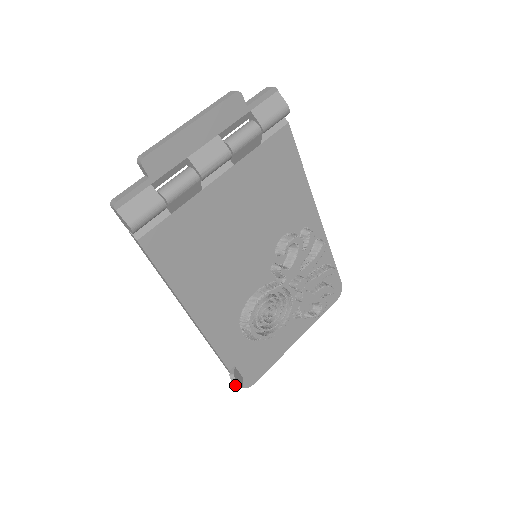
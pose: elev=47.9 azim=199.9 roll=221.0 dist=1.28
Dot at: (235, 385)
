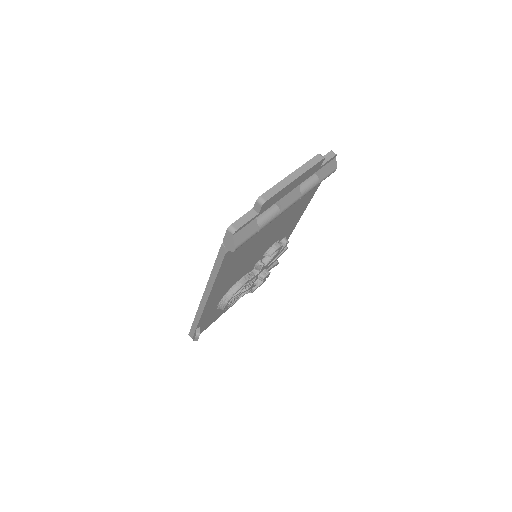
Dot at: (195, 340)
